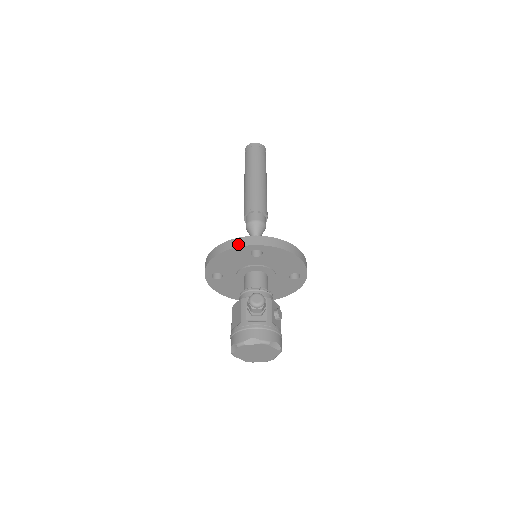
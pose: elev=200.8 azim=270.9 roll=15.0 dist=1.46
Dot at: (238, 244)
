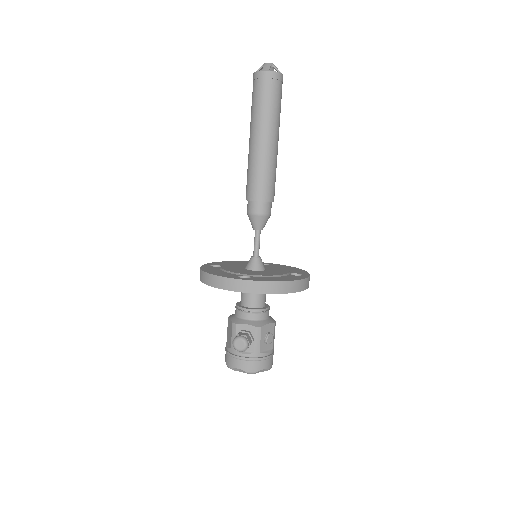
Dot at: (221, 286)
